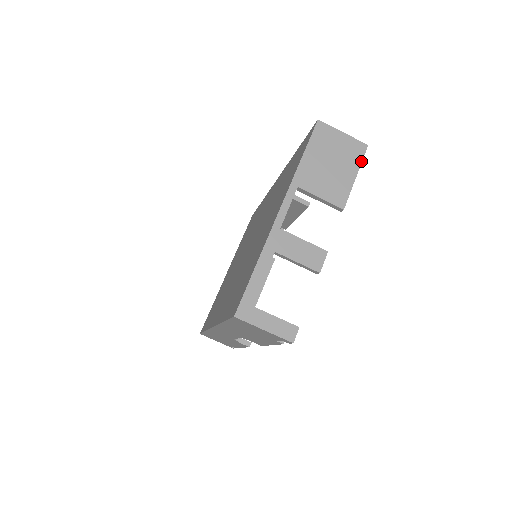
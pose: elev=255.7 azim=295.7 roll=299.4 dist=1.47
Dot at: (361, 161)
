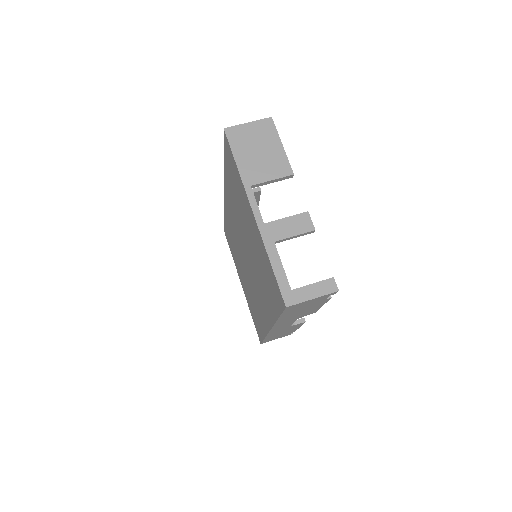
Dot at: (276, 132)
